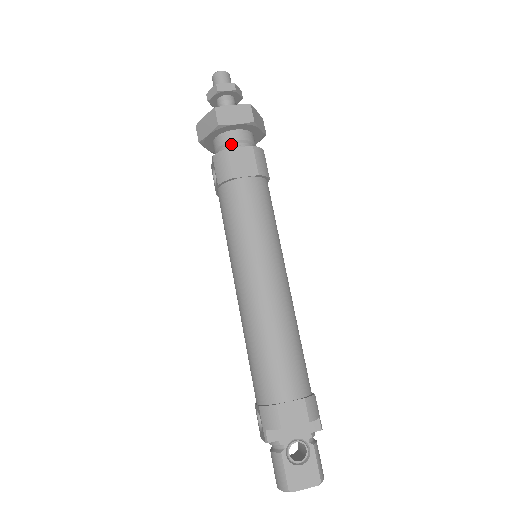
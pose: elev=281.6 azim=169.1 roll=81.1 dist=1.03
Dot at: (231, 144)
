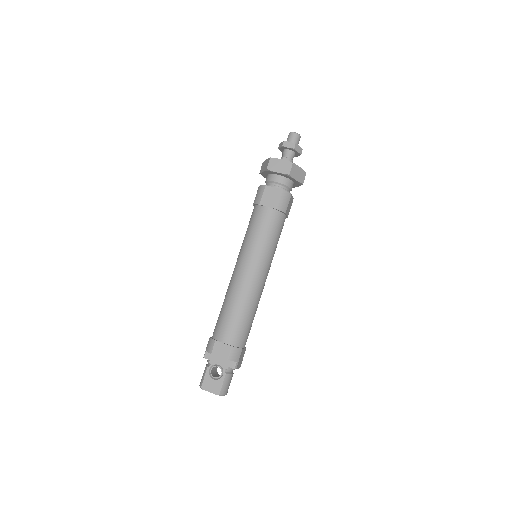
Dot at: (272, 183)
